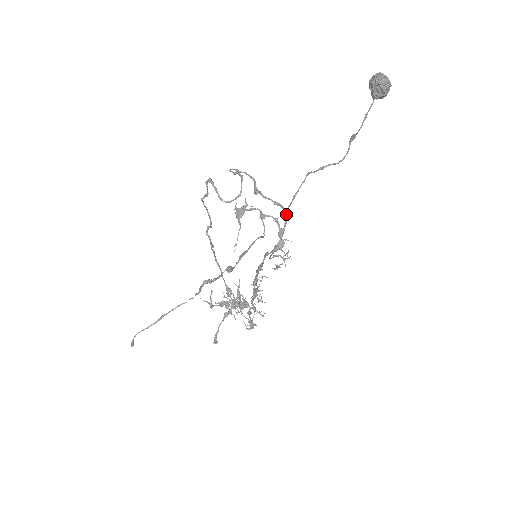
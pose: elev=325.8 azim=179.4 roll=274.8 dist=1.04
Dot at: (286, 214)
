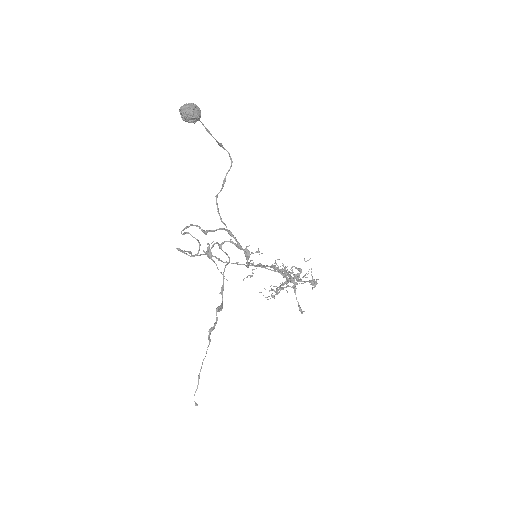
Dot at: (230, 234)
